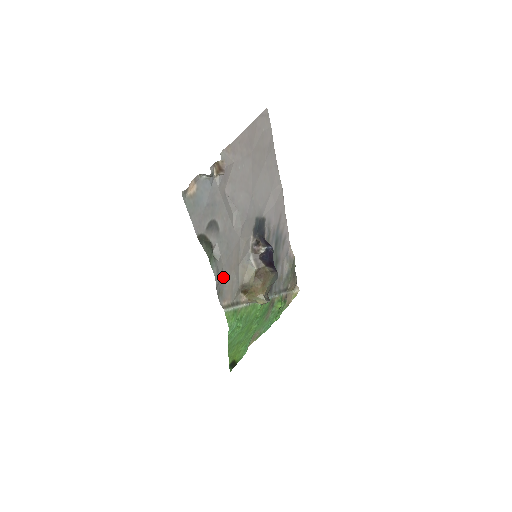
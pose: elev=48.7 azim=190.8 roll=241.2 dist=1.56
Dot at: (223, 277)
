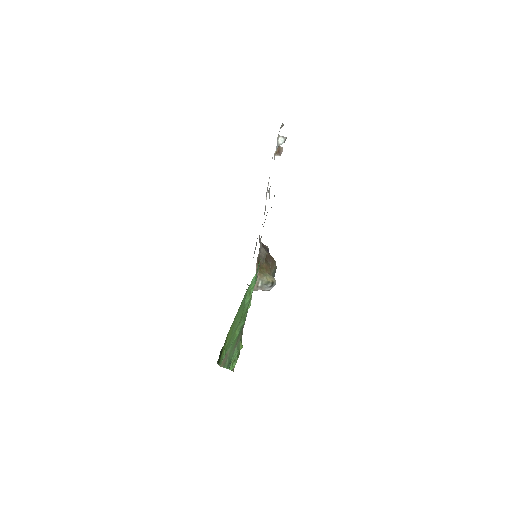
Dot at: occluded
